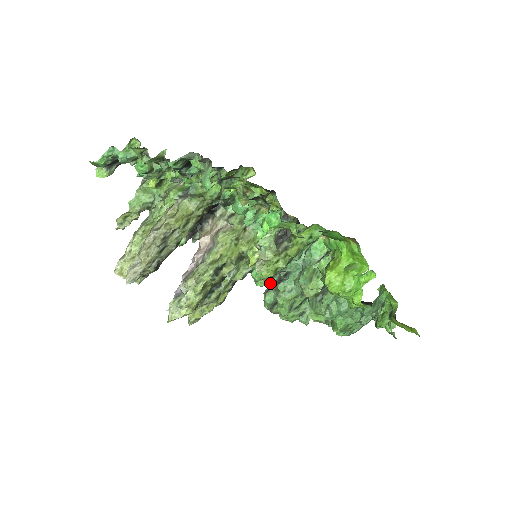
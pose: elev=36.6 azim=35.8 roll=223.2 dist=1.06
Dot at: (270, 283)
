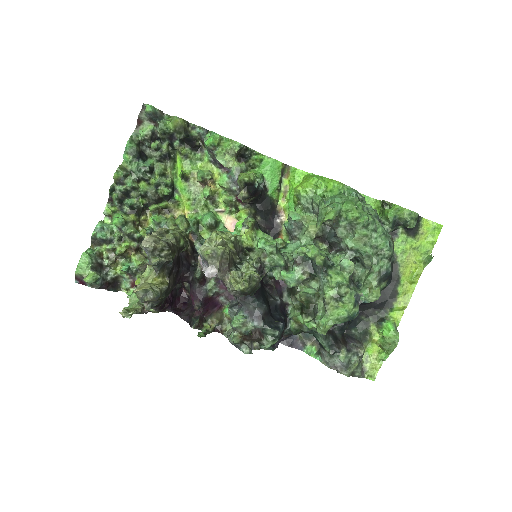
Dot at: (291, 272)
